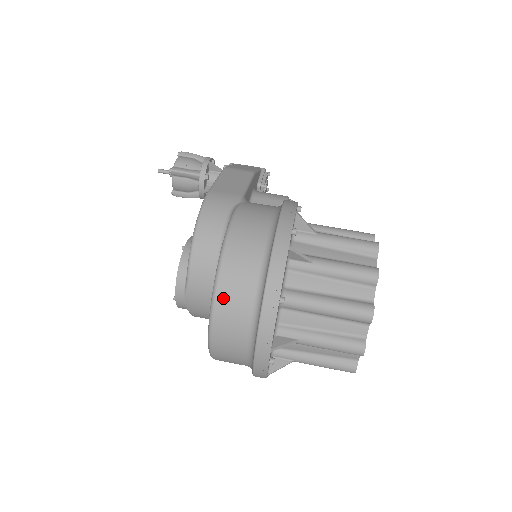
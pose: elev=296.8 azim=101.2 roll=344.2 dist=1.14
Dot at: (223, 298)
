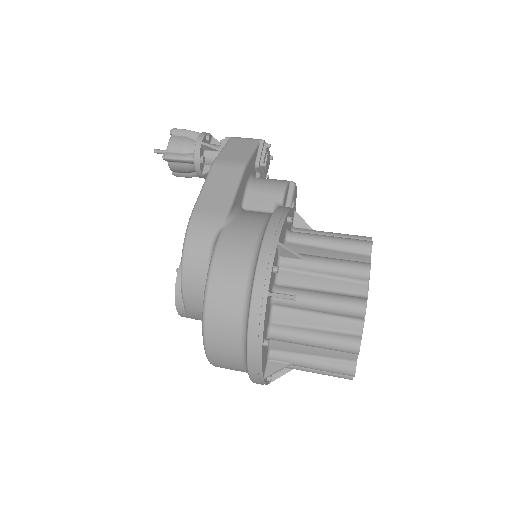
Dot at: (212, 339)
